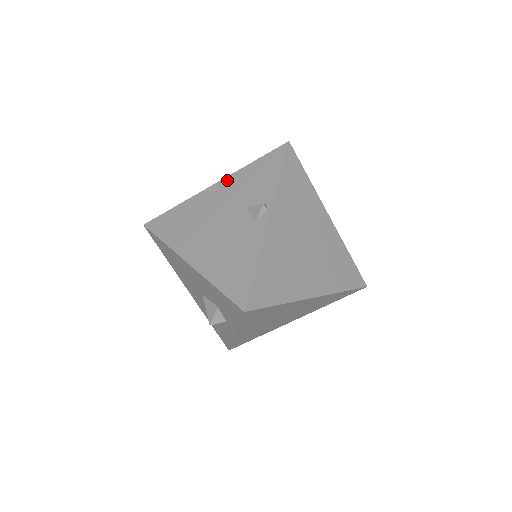
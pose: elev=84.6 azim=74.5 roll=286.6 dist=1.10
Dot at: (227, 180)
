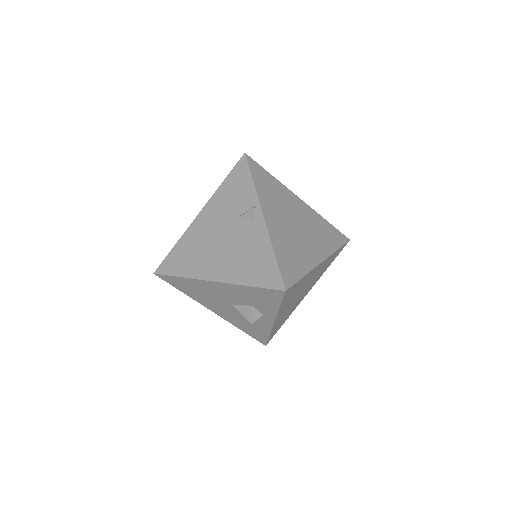
Dot at: (209, 204)
